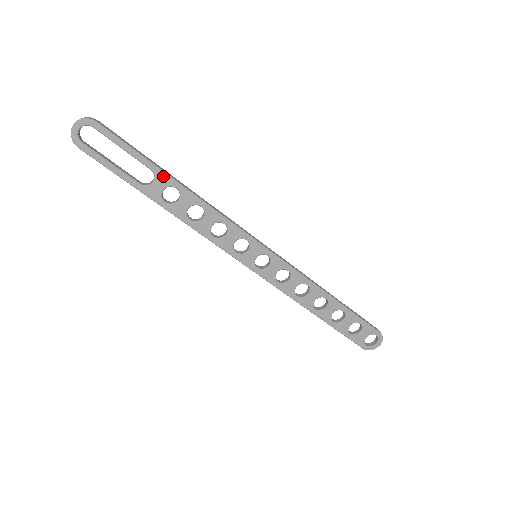
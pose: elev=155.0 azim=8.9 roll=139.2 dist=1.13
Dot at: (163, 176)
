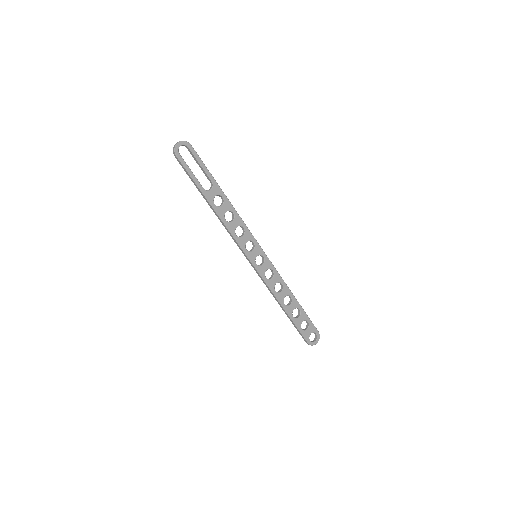
Dot at: (217, 187)
